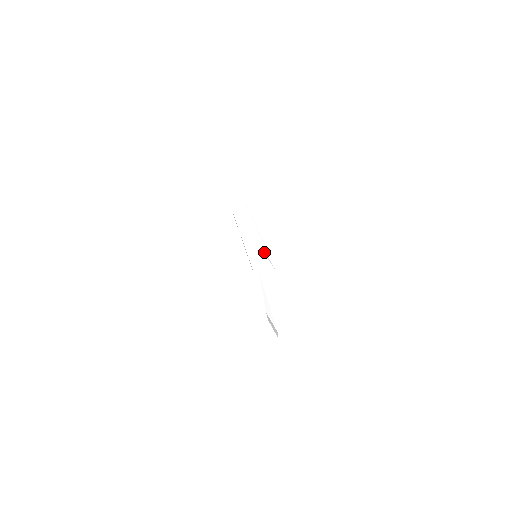
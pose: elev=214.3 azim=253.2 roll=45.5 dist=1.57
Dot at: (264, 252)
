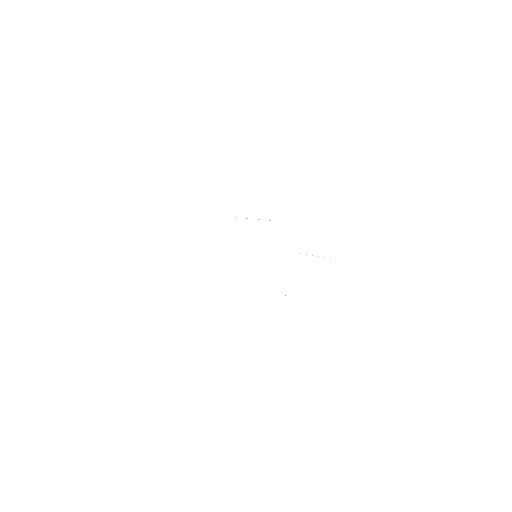
Dot at: occluded
